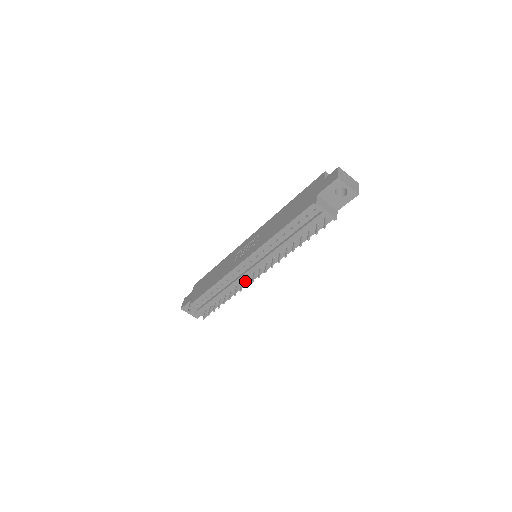
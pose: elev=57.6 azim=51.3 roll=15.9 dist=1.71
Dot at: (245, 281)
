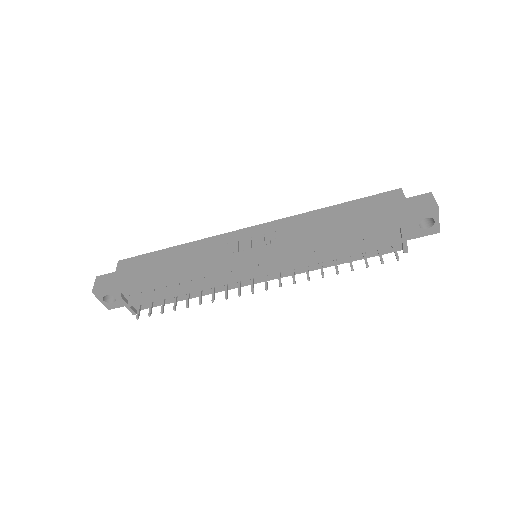
Dot at: (230, 285)
